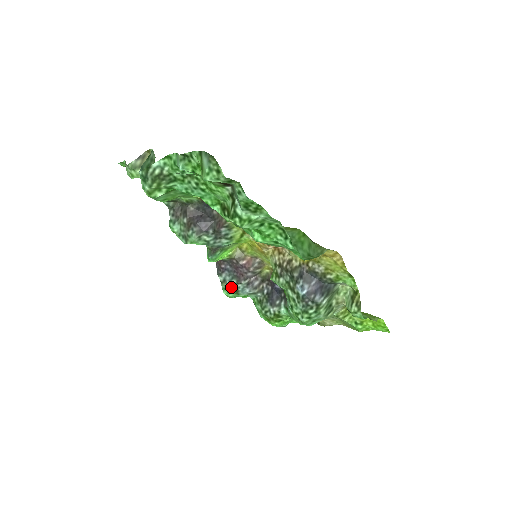
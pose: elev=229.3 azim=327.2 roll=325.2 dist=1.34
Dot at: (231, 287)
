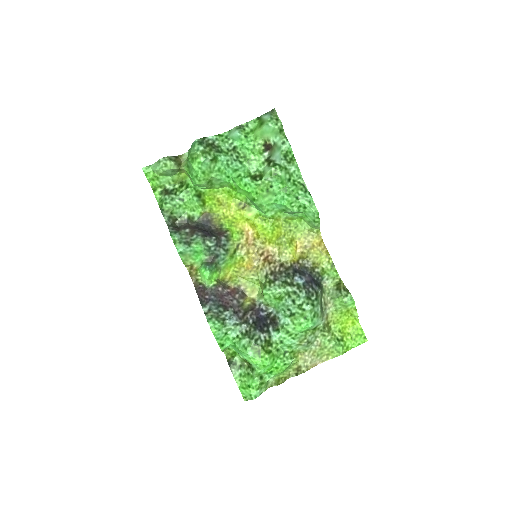
Dot at: (218, 316)
